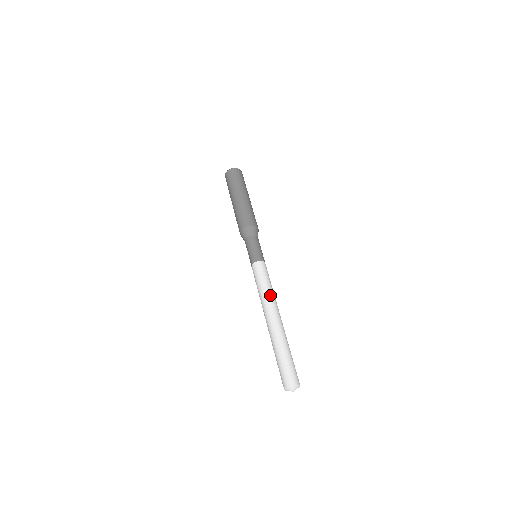
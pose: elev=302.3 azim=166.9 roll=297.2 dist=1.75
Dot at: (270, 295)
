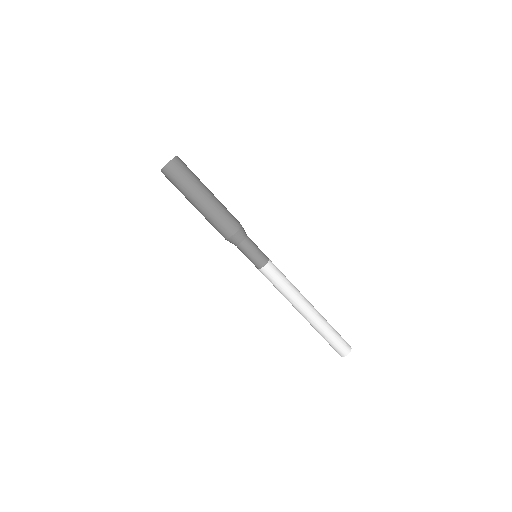
Dot at: (290, 296)
